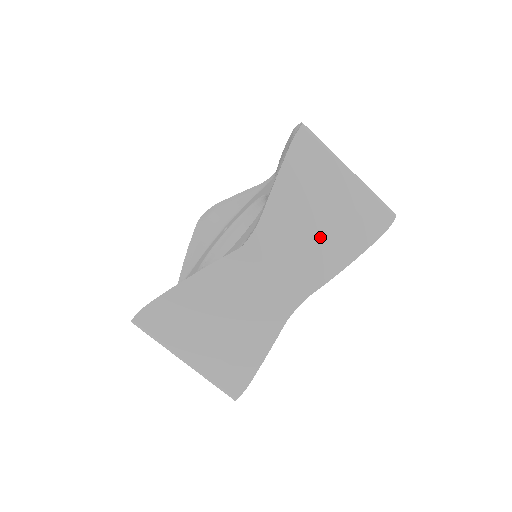
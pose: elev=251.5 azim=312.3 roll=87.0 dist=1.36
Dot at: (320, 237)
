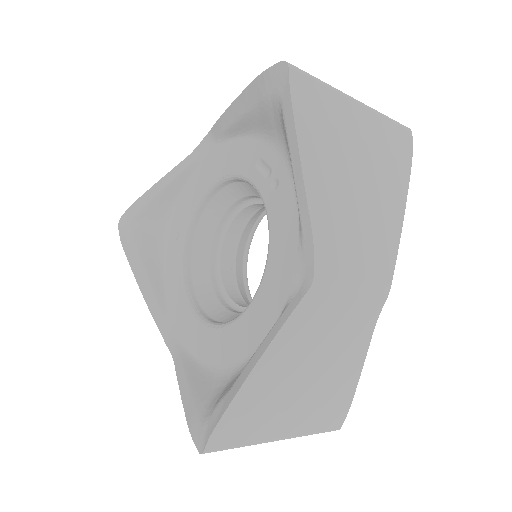
Dot at: (370, 208)
